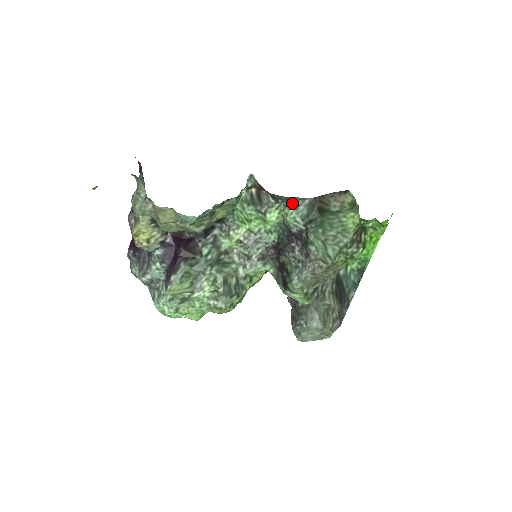
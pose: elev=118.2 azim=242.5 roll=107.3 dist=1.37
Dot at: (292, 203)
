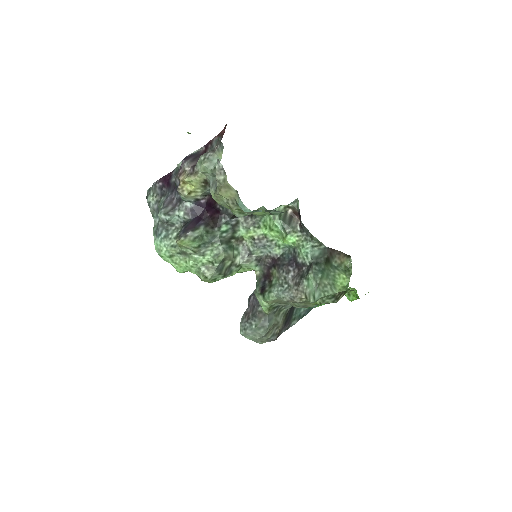
Dot at: (312, 241)
